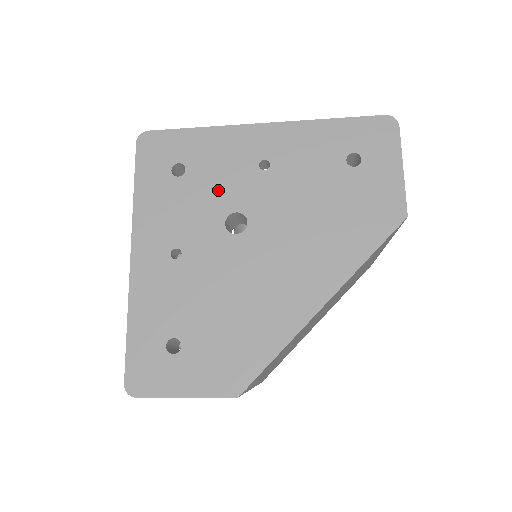
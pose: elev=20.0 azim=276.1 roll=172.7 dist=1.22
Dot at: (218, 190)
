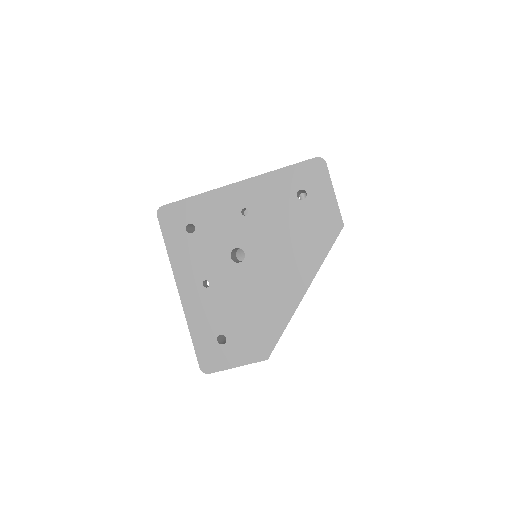
Dot at: (220, 236)
